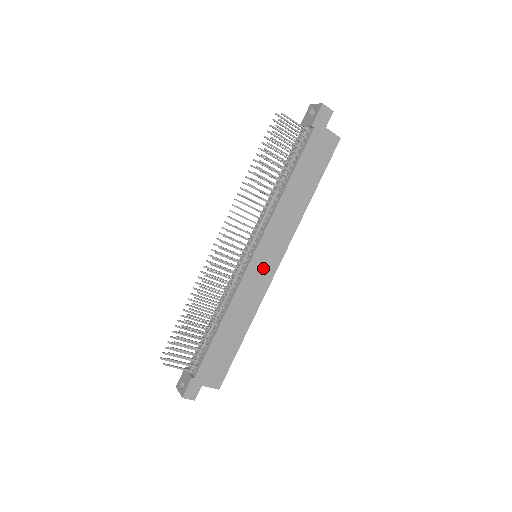
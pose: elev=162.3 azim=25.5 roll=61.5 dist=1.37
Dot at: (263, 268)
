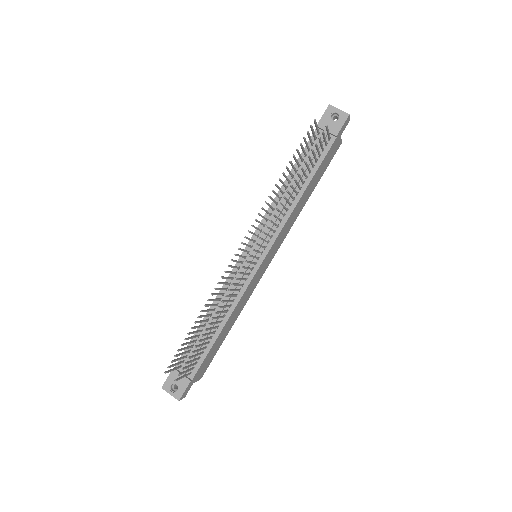
Dot at: (263, 268)
